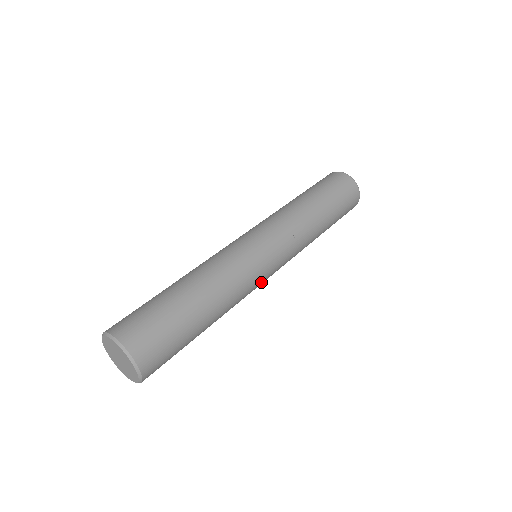
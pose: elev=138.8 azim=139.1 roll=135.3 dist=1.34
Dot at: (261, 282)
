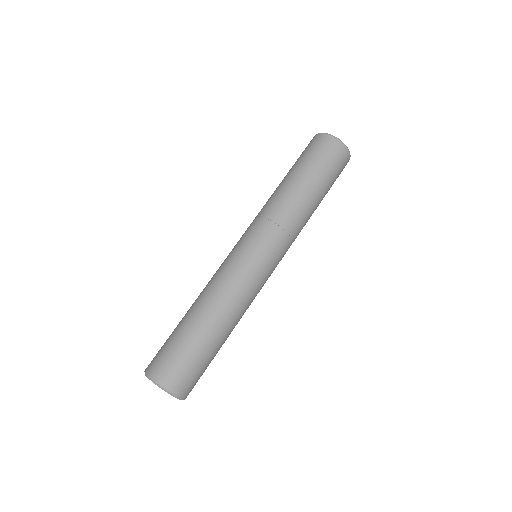
Dot at: occluded
